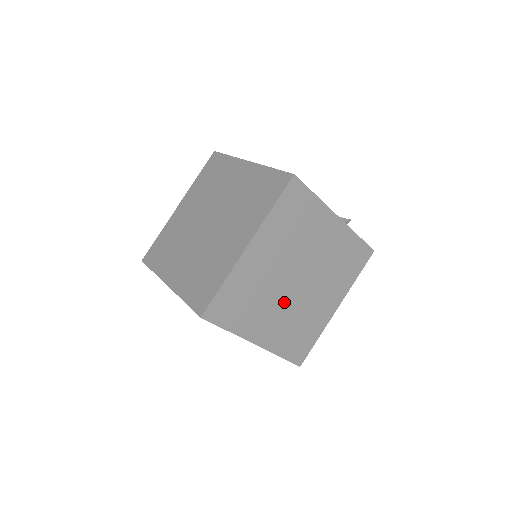
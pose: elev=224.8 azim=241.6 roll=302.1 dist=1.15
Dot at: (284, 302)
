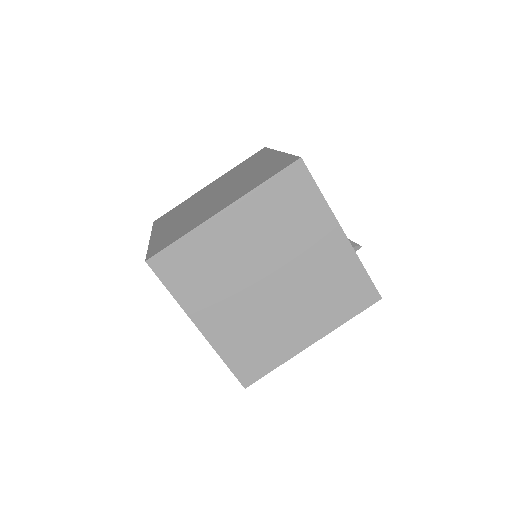
Dot at: (247, 298)
